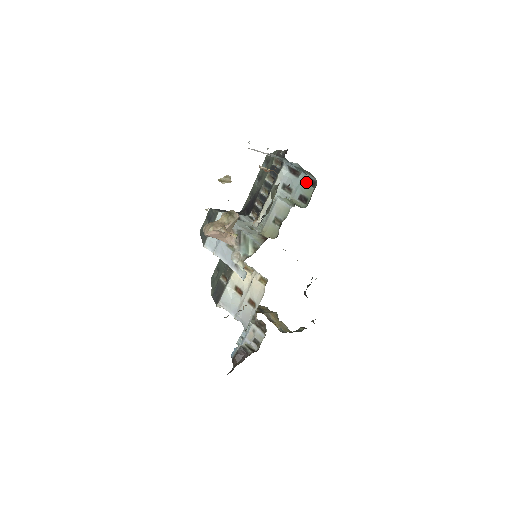
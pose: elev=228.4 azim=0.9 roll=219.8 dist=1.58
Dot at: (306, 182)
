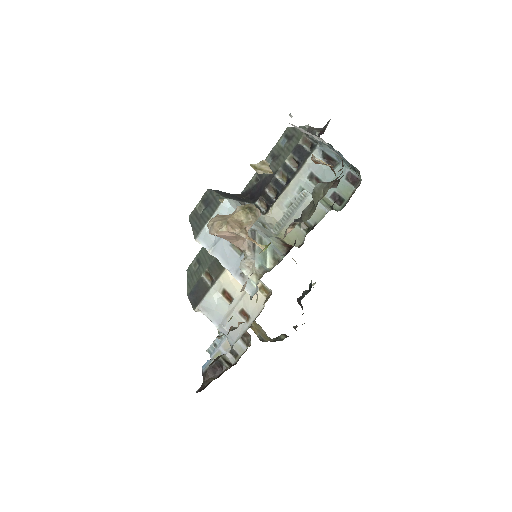
Dot at: (345, 177)
